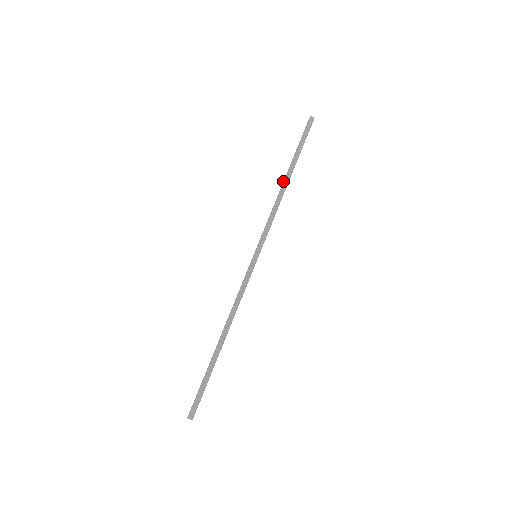
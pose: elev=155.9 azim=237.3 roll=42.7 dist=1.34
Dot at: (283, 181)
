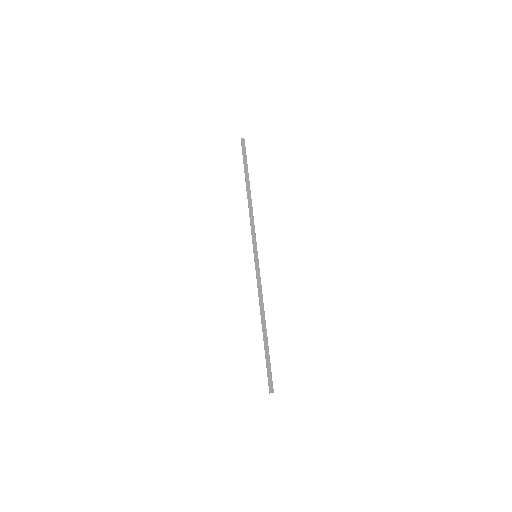
Dot at: (247, 193)
